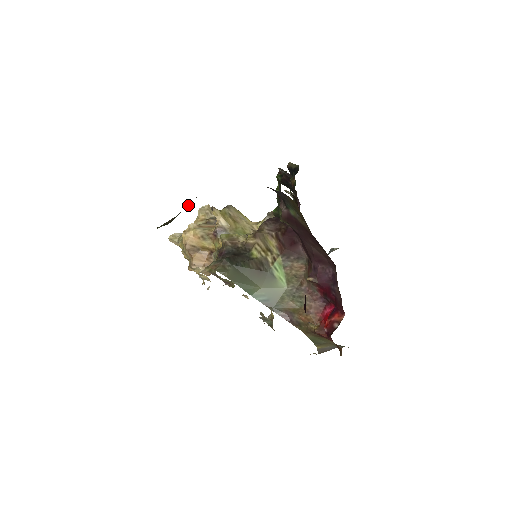
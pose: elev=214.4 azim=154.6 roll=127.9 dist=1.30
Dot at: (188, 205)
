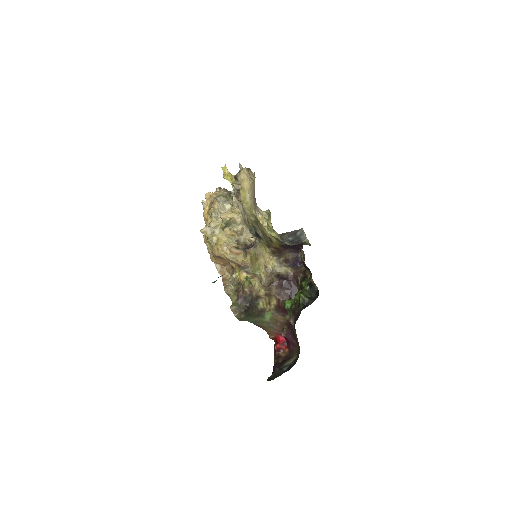
Dot at: occluded
